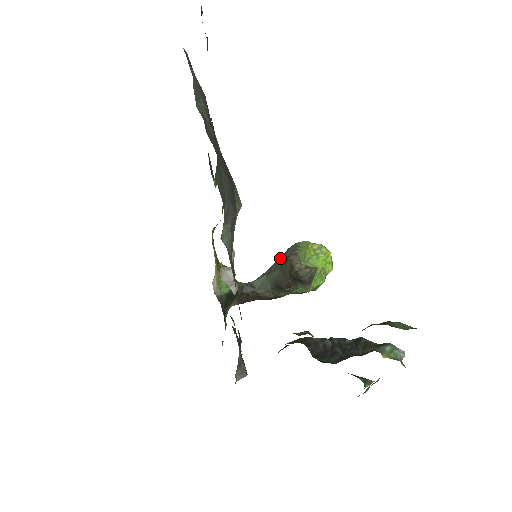
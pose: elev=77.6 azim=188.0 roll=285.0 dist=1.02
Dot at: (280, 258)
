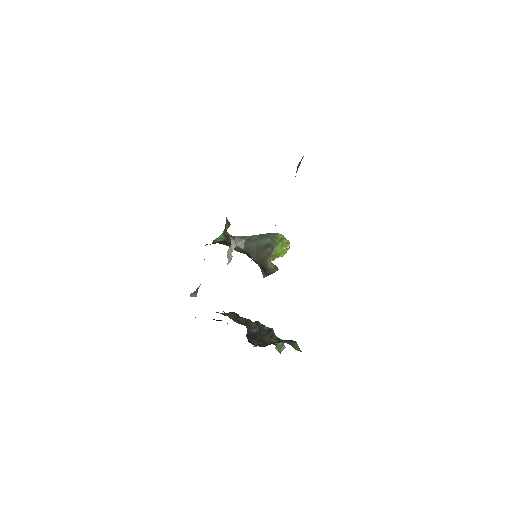
Dot at: (262, 236)
